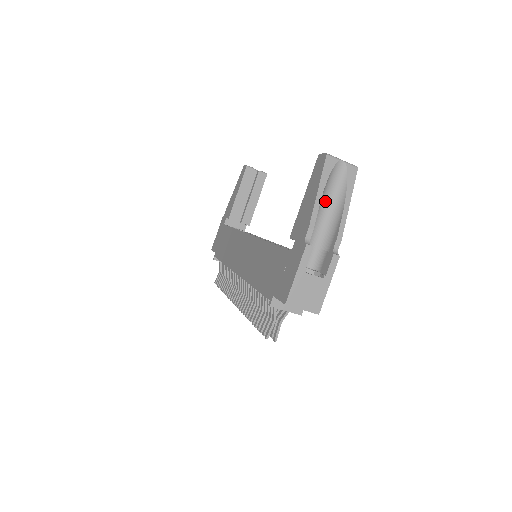
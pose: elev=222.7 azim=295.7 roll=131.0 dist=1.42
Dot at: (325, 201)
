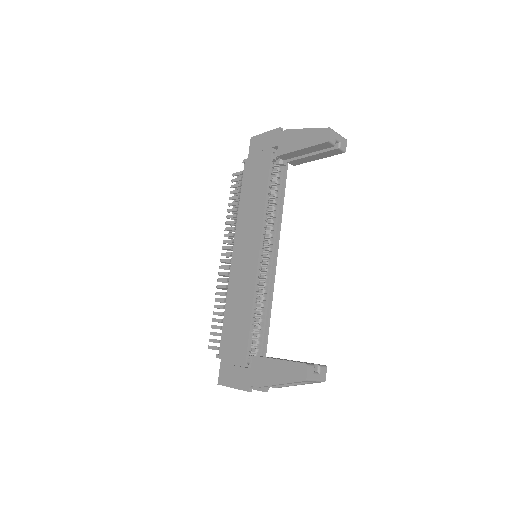
Dot at: occluded
